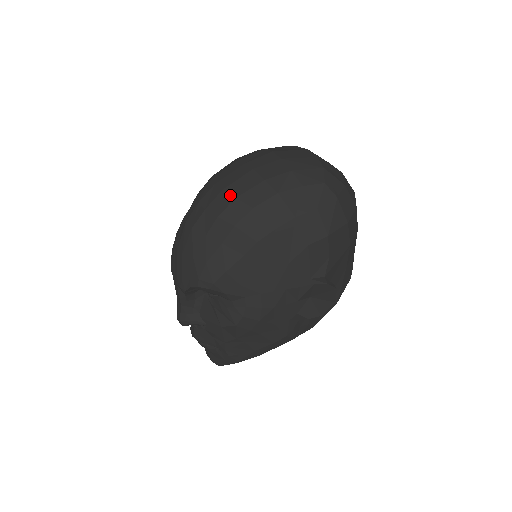
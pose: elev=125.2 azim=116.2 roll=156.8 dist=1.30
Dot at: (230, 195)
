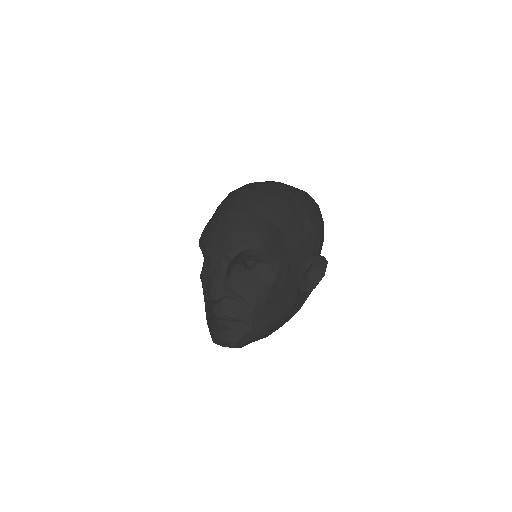
Dot at: (264, 191)
